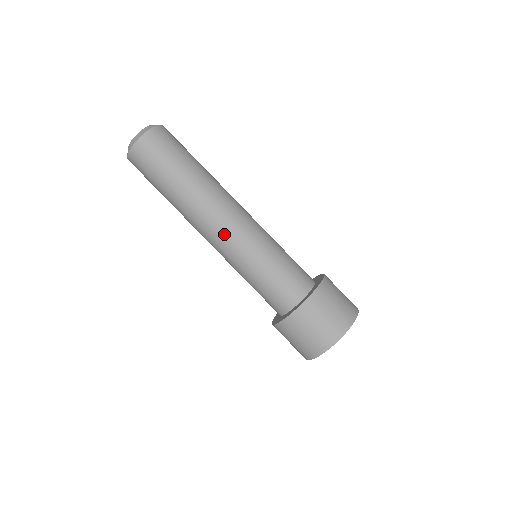
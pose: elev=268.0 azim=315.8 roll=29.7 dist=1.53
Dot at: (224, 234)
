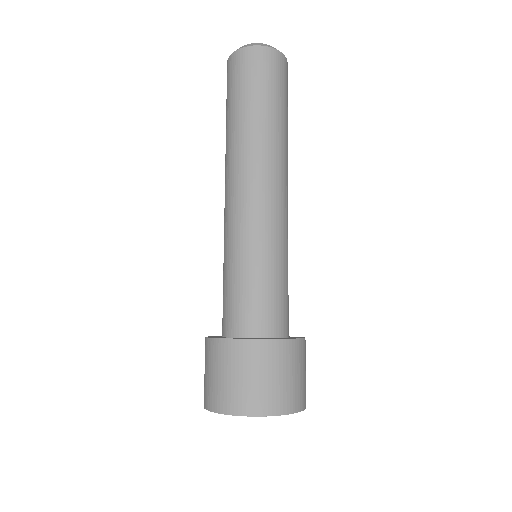
Dot at: (234, 202)
